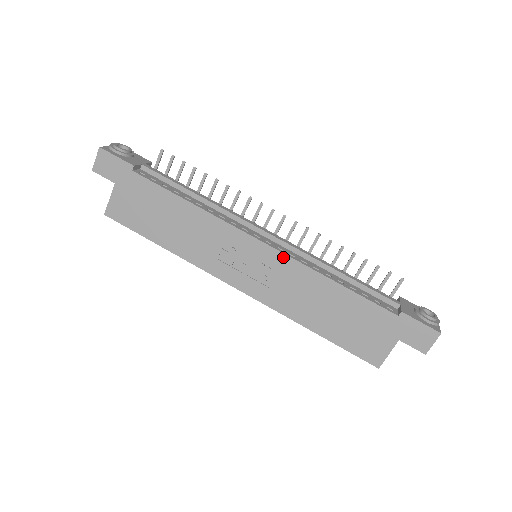
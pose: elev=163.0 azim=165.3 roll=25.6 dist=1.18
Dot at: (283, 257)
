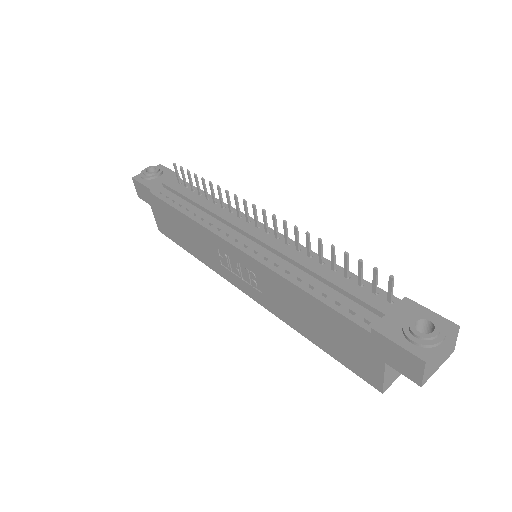
Dot at: (254, 262)
